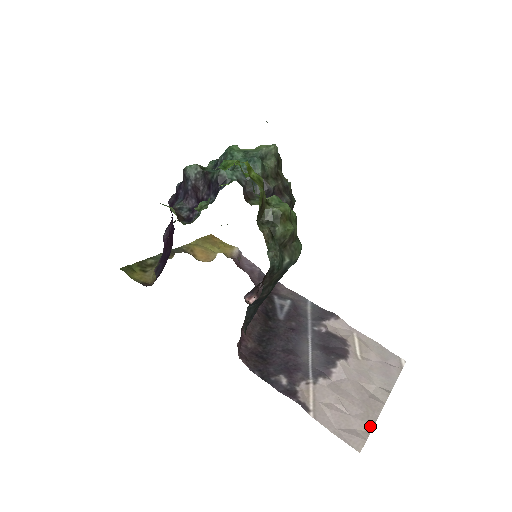
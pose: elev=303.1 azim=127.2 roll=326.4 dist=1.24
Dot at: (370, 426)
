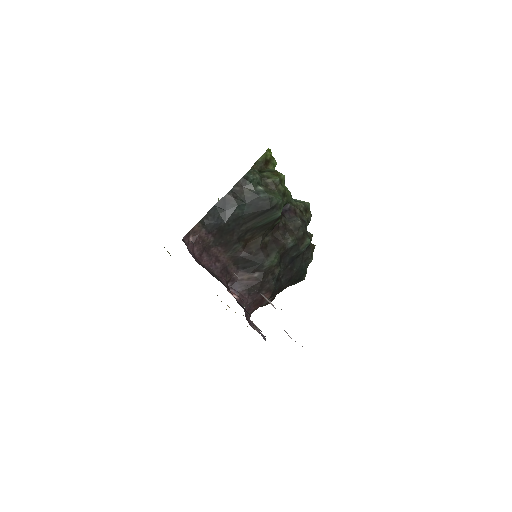
Dot at: occluded
